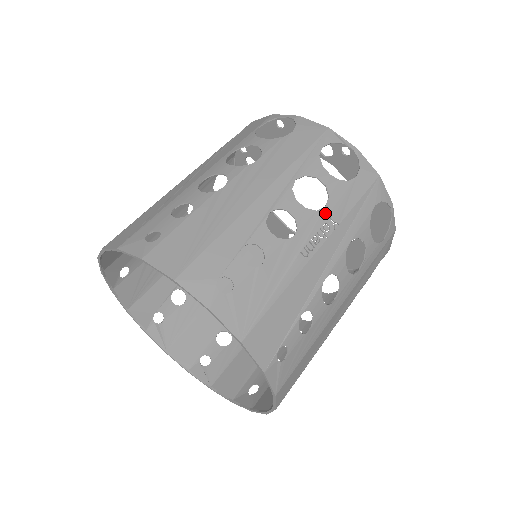
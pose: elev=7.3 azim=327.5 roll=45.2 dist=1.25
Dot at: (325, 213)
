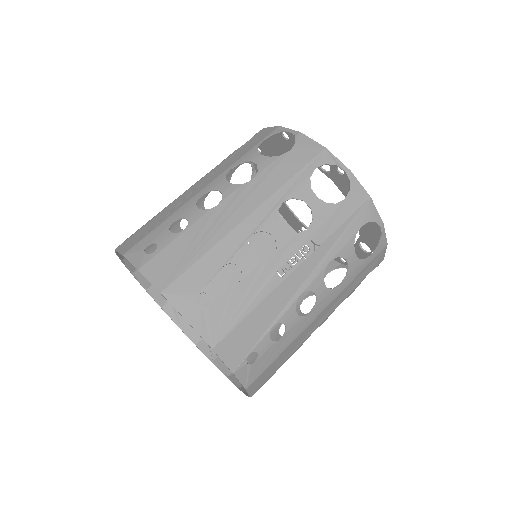
Dot at: (306, 235)
